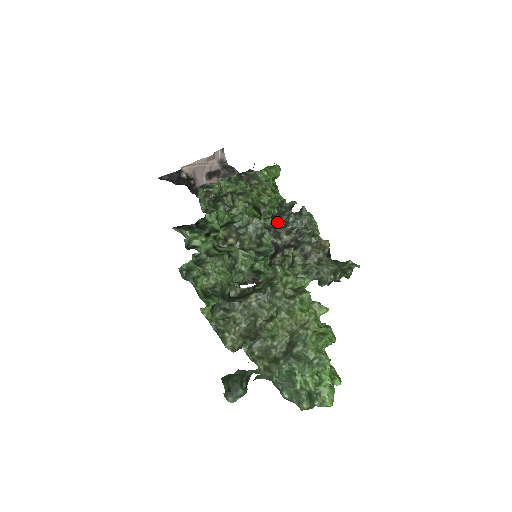
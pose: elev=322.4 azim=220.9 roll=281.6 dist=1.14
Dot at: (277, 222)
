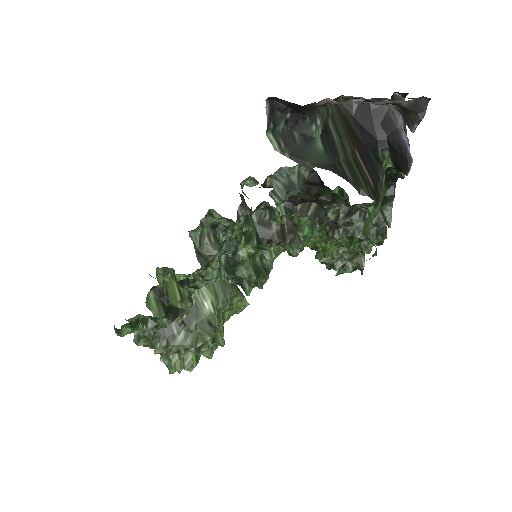
Dot at: (359, 205)
